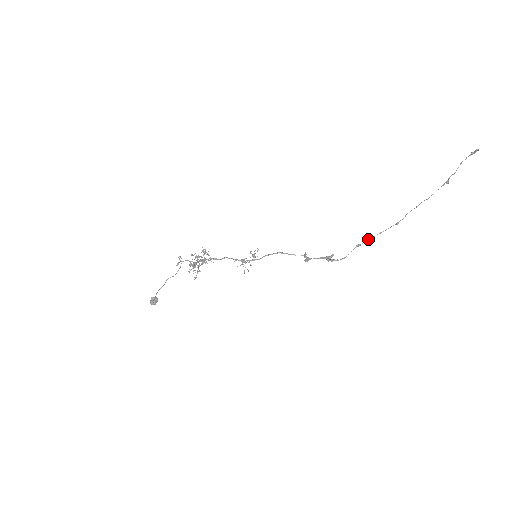
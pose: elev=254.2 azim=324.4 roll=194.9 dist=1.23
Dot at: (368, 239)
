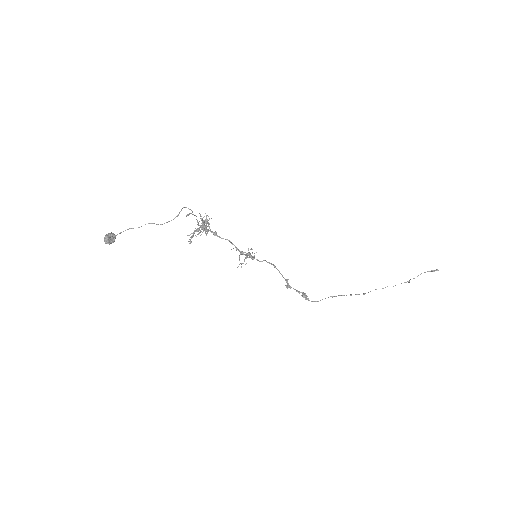
Dot at: (341, 295)
